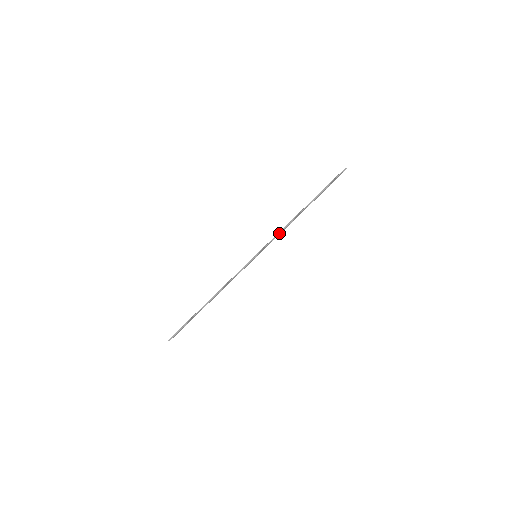
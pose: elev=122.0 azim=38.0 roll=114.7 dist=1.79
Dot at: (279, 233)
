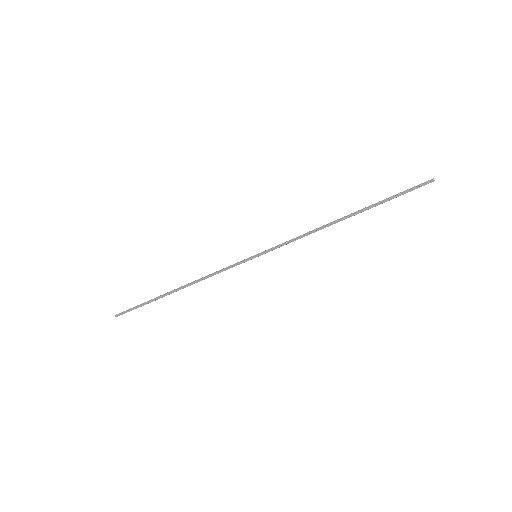
Dot at: (298, 237)
